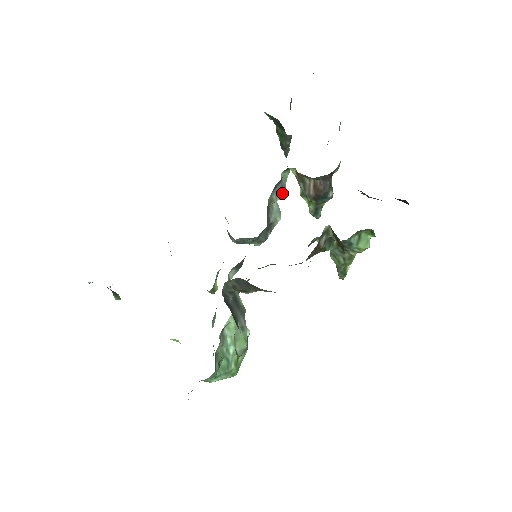
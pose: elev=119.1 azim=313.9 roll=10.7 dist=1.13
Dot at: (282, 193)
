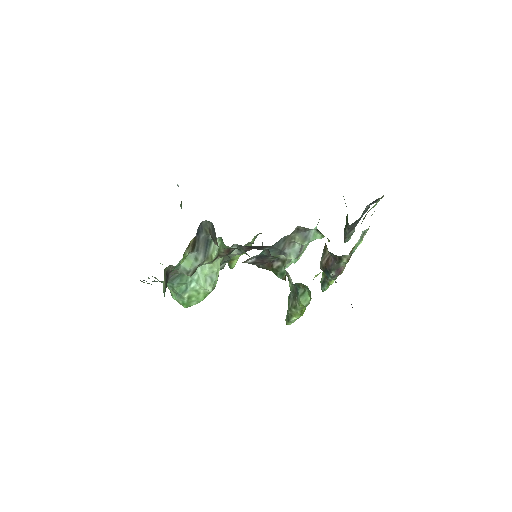
Dot at: (304, 241)
